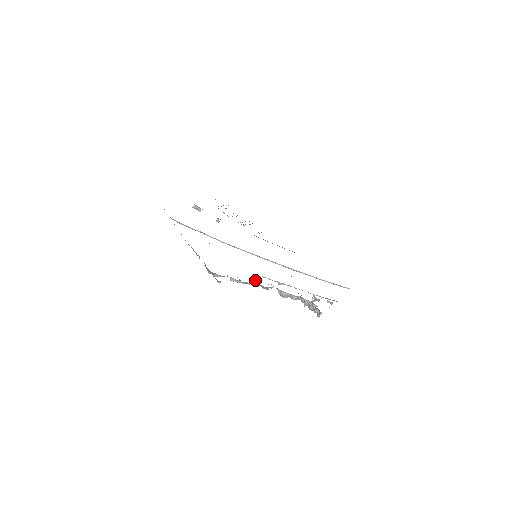
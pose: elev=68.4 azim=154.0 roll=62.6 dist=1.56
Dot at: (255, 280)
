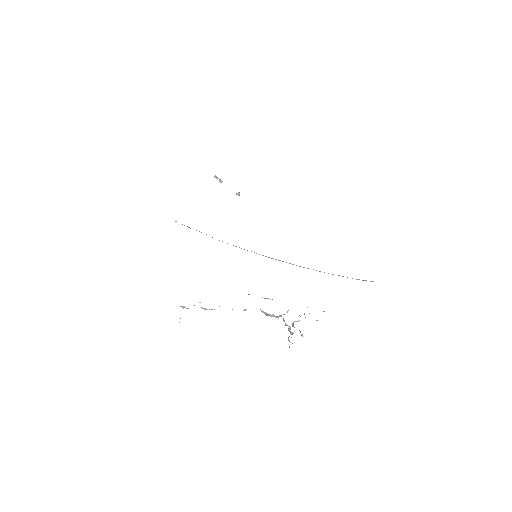
Dot at: occluded
